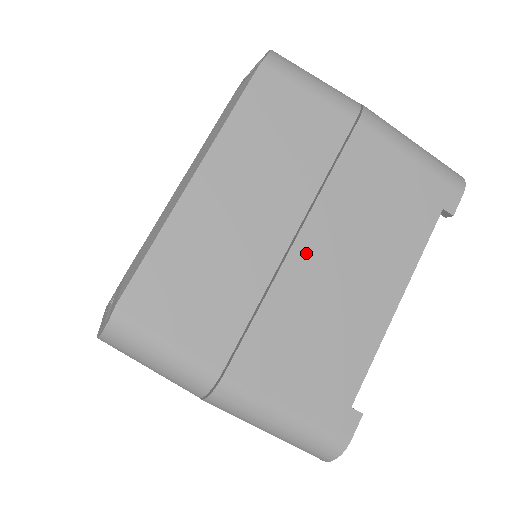
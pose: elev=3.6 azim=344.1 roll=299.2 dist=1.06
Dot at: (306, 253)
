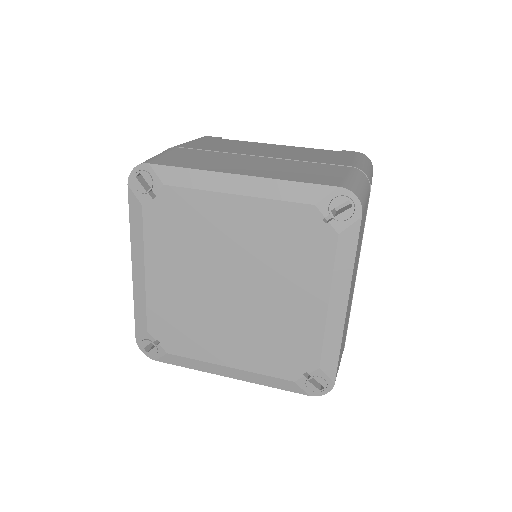
Dot at: occluded
